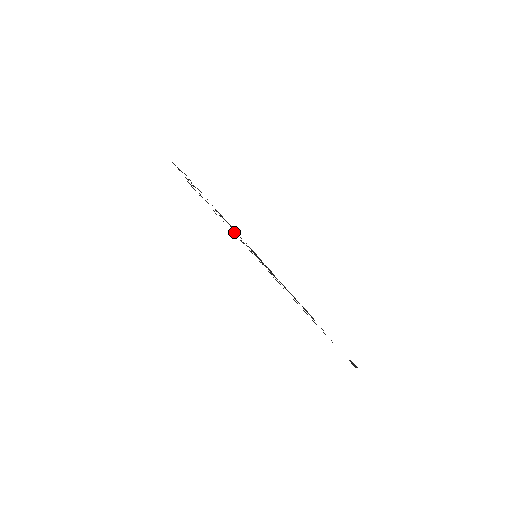
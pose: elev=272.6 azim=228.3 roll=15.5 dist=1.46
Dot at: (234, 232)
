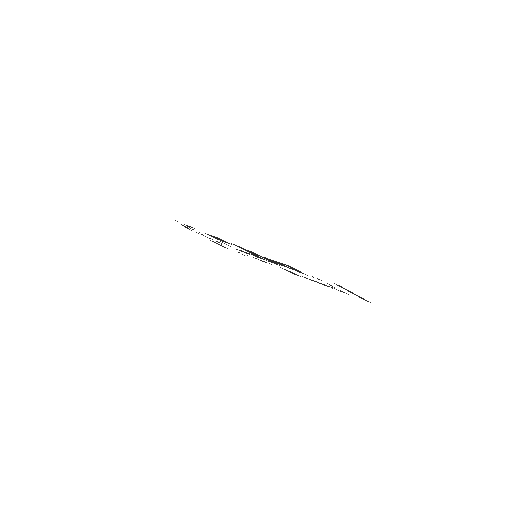
Dot at: occluded
